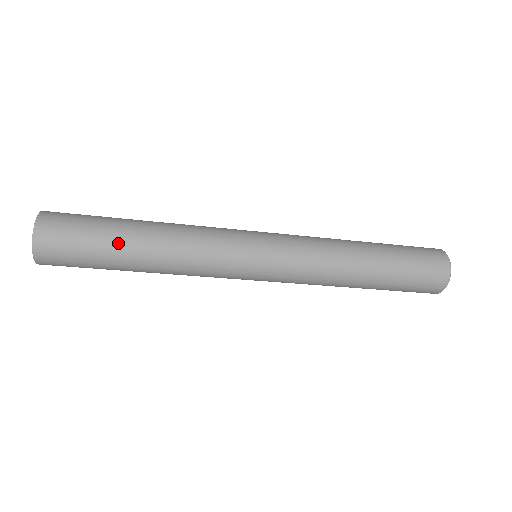
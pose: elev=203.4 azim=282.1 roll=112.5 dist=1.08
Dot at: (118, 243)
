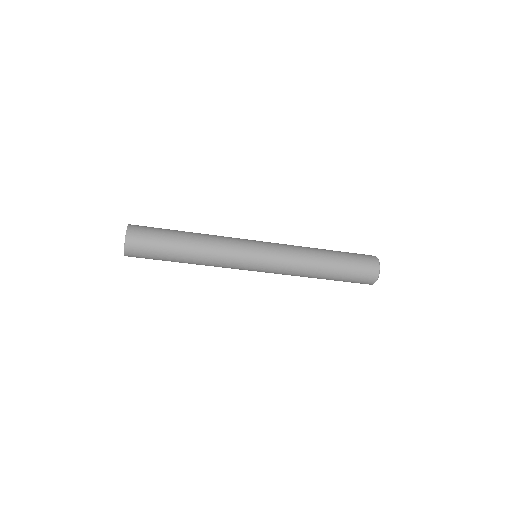
Dot at: (173, 248)
